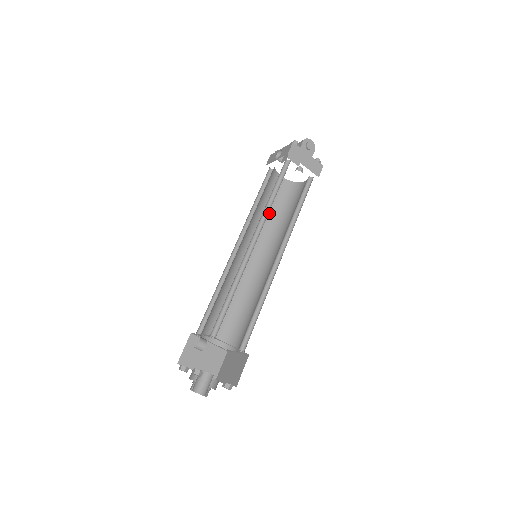
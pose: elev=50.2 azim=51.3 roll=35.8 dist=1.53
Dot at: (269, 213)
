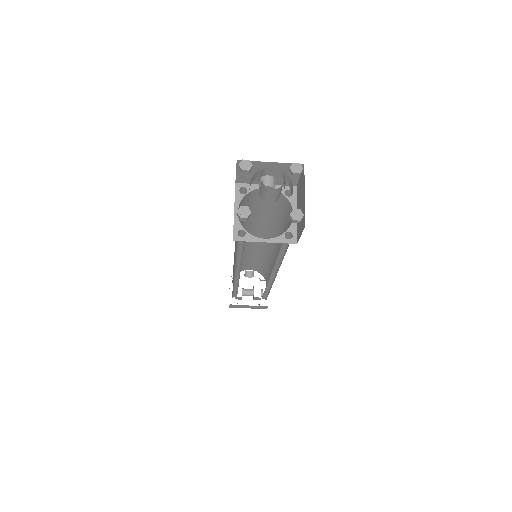
Dot at: occluded
